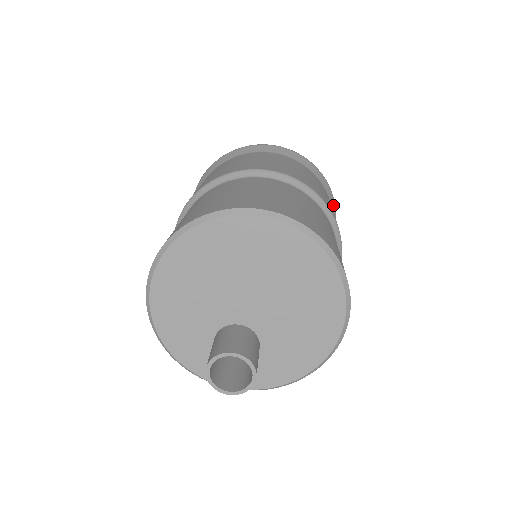
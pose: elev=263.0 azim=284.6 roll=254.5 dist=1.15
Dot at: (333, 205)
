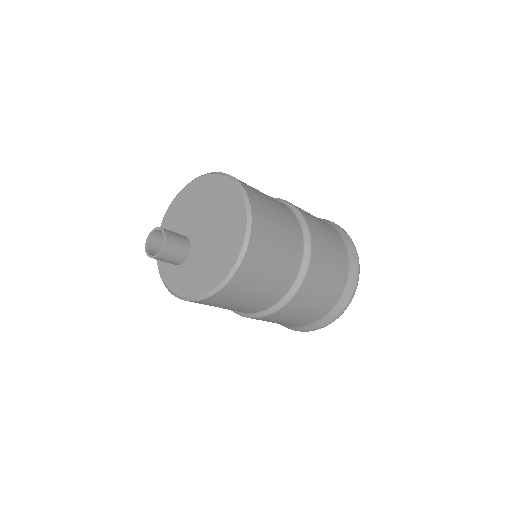
Dot at: (345, 300)
